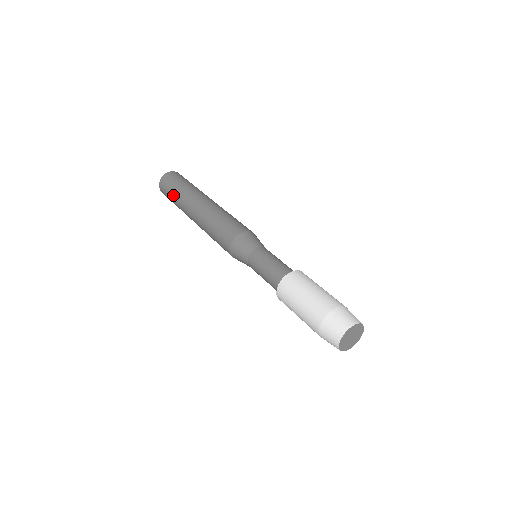
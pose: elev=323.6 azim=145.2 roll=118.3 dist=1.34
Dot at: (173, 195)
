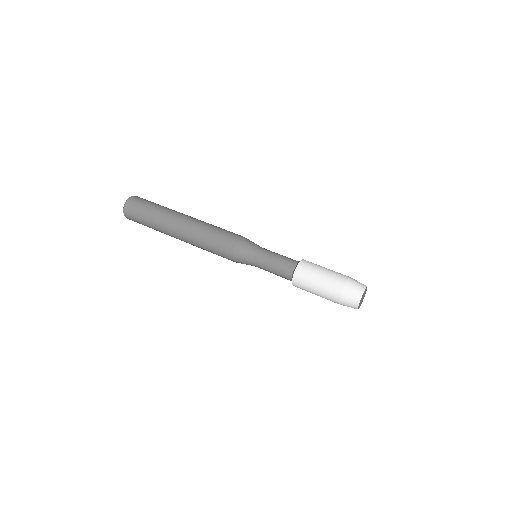
Dot at: occluded
